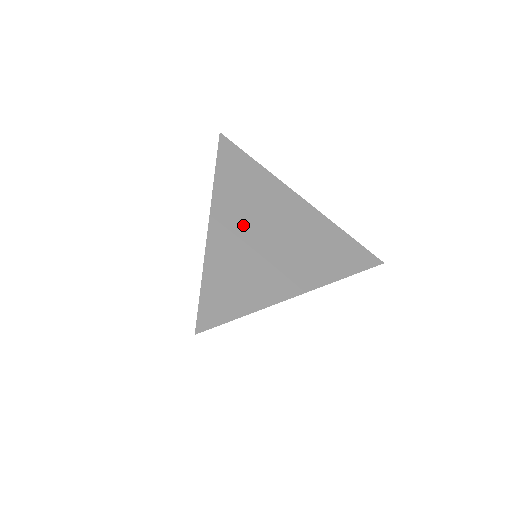
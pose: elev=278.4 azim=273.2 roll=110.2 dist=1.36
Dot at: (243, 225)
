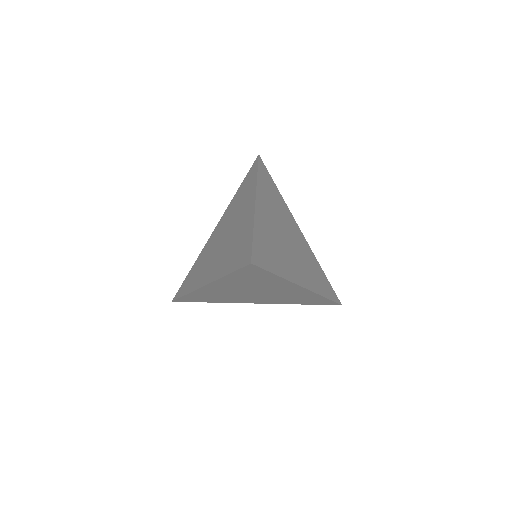
Dot at: (233, 289)
